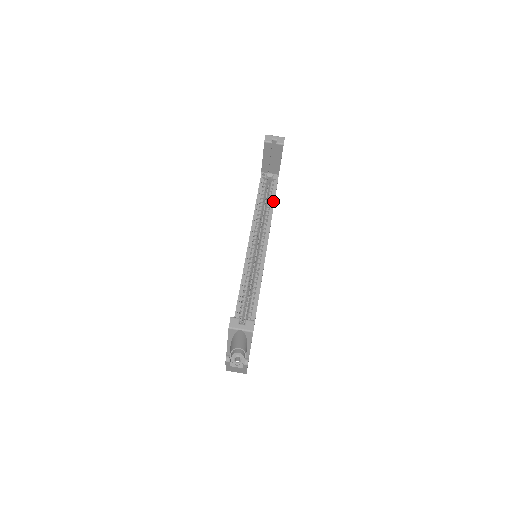
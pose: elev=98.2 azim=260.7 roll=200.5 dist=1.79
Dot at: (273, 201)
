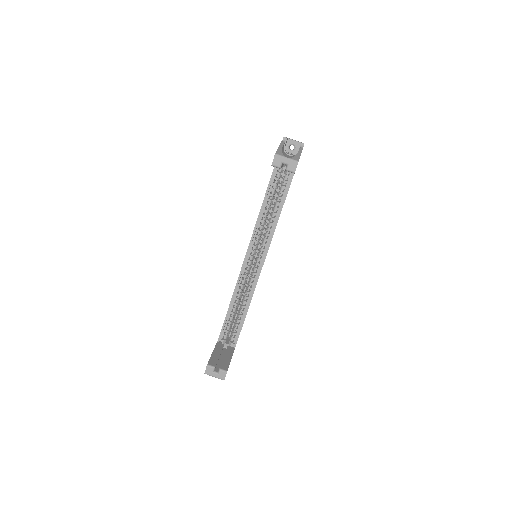
Dot at: (284, 199)
